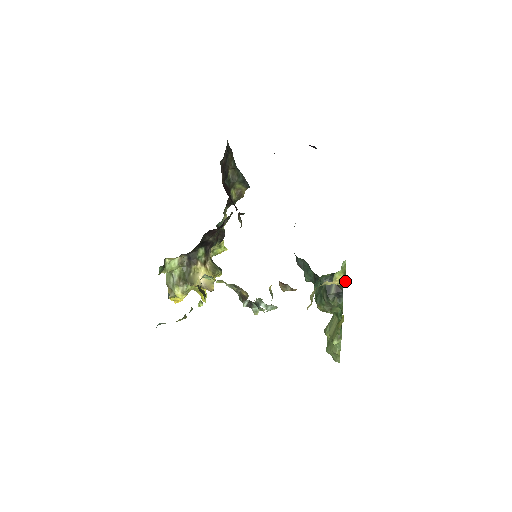
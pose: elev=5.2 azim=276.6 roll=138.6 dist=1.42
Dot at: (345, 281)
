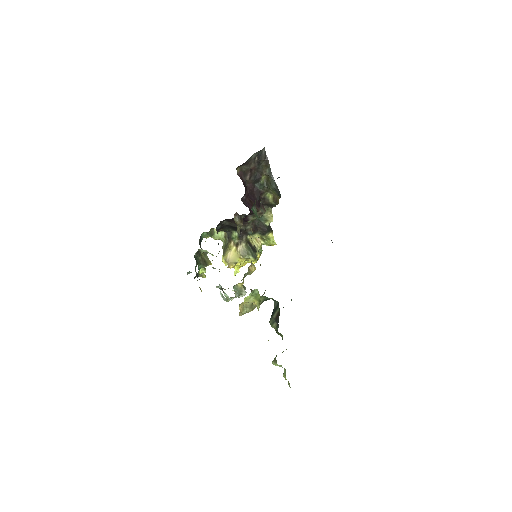
Dot at: occluded
